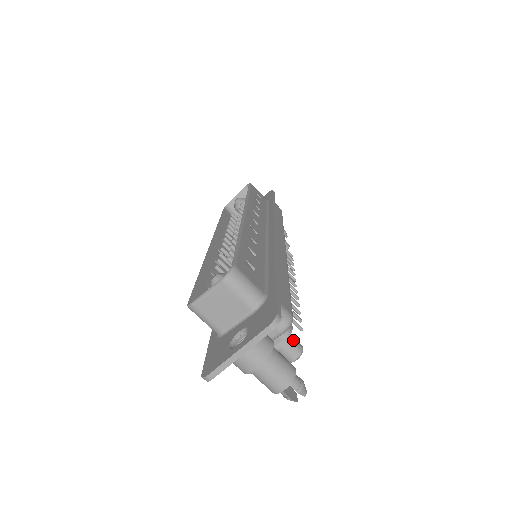
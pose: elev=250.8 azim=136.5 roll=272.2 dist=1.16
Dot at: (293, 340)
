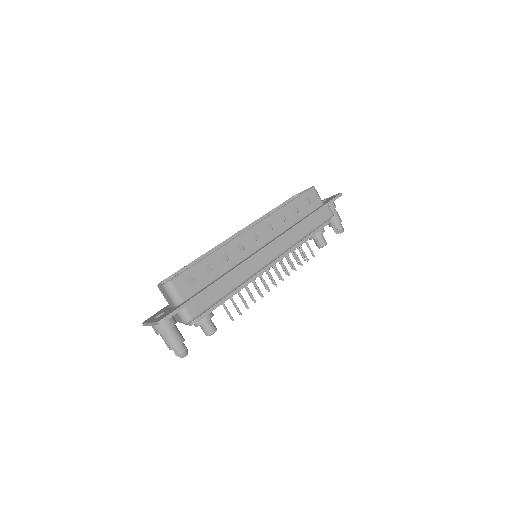
Dot at: (209, 326)
